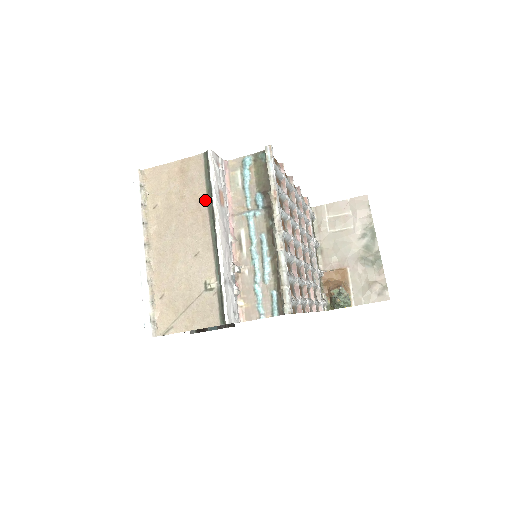
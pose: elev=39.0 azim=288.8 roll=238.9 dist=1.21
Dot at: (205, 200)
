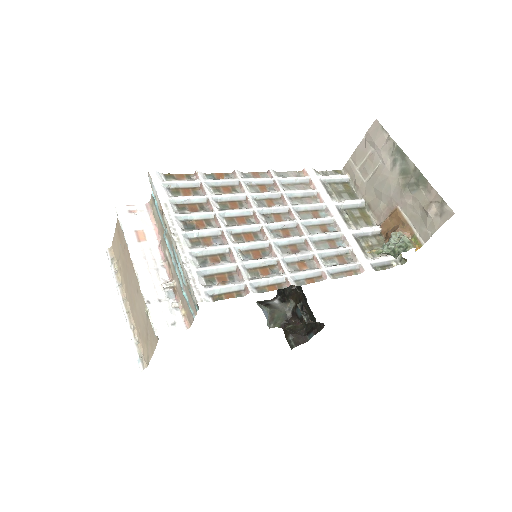
Dot at: occluded
